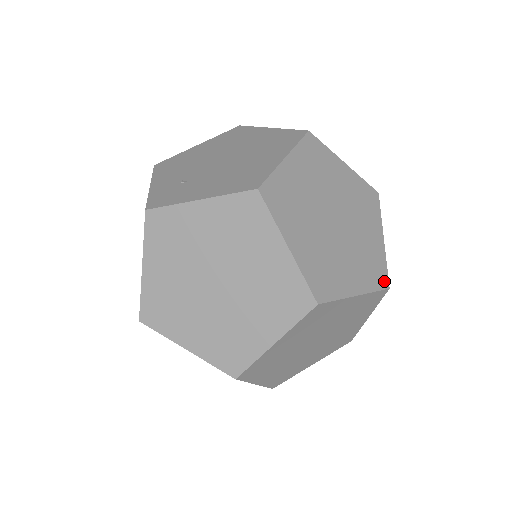
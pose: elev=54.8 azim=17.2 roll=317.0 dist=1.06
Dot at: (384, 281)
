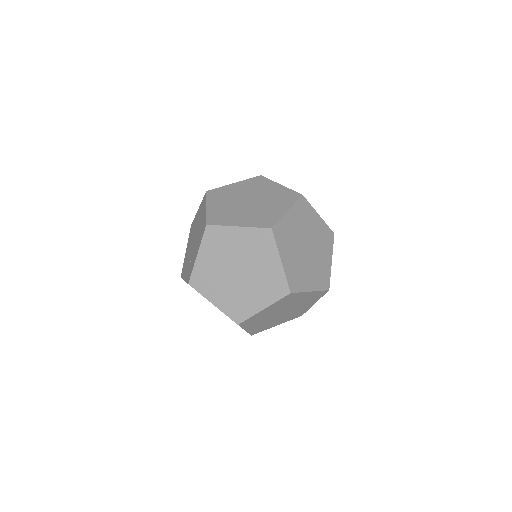
Dot at: (297, 195)
